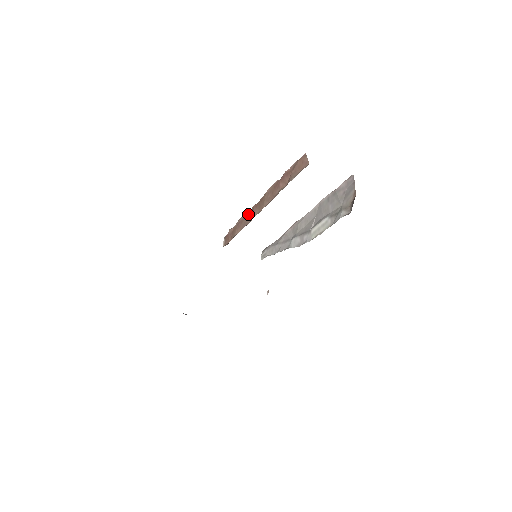
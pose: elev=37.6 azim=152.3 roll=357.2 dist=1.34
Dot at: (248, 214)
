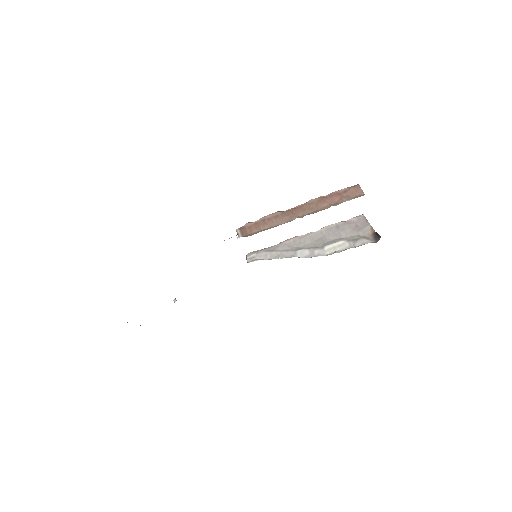
Dot at: (280, 215)
